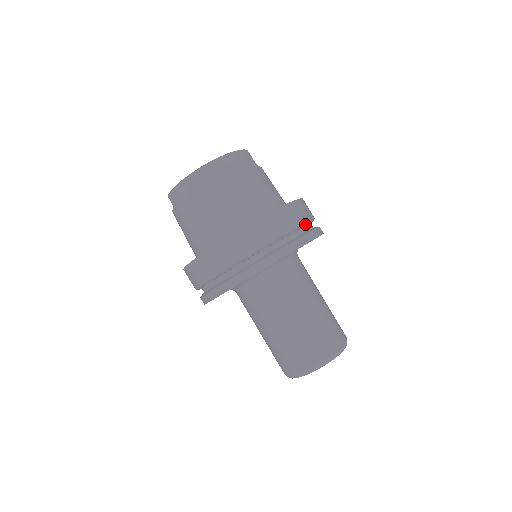
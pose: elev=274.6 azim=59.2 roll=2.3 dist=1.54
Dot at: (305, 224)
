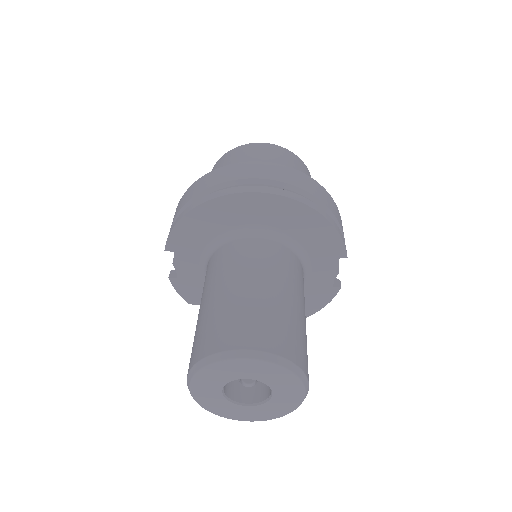
Dot at: (329, 213)
